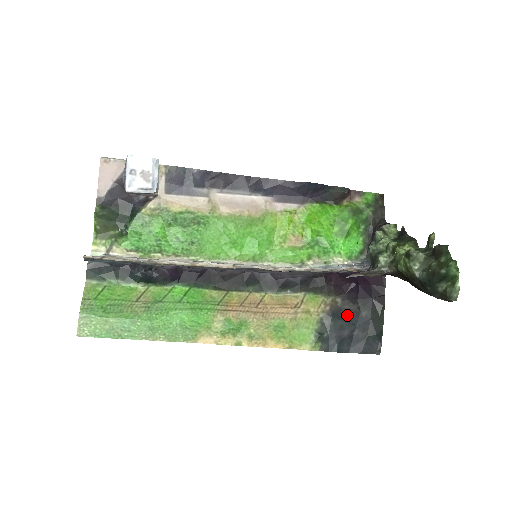
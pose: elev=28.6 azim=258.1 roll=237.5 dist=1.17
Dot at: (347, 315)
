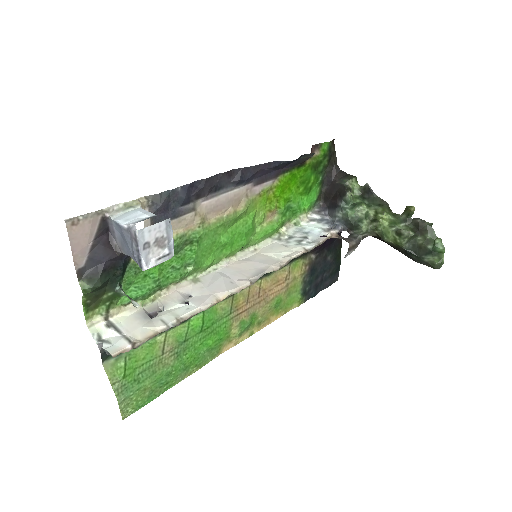
Dot at: (319, 265)
